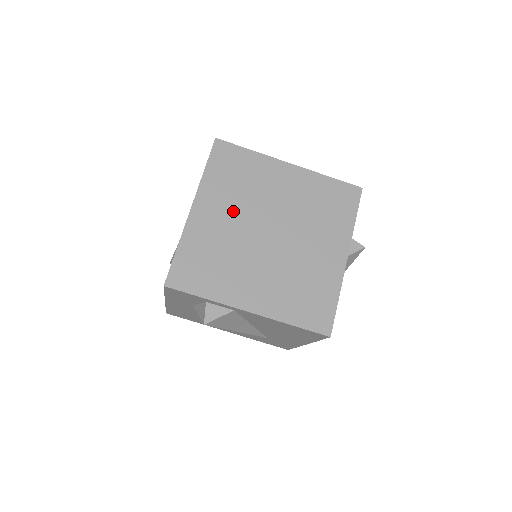
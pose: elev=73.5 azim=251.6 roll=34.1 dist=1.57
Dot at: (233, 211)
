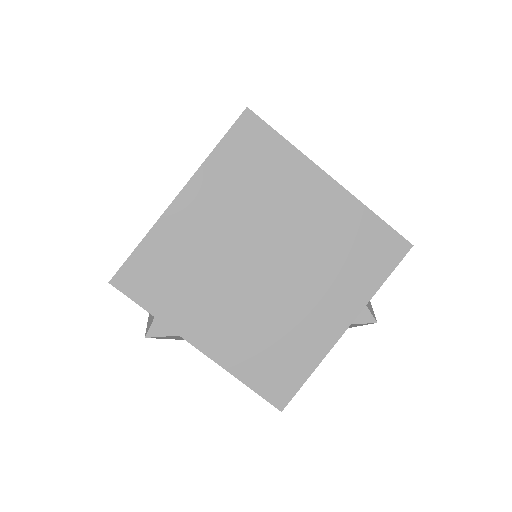
Dot at: (229, 218)
